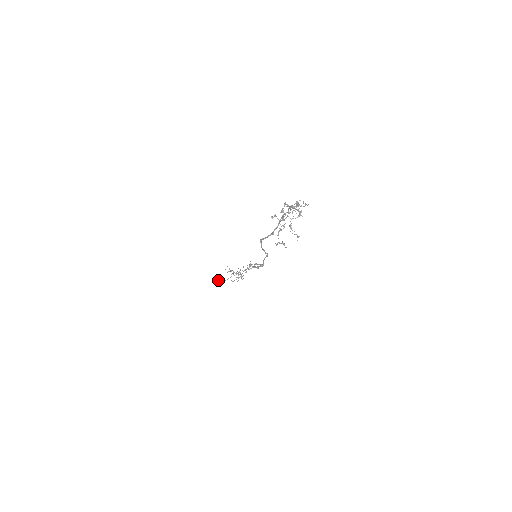
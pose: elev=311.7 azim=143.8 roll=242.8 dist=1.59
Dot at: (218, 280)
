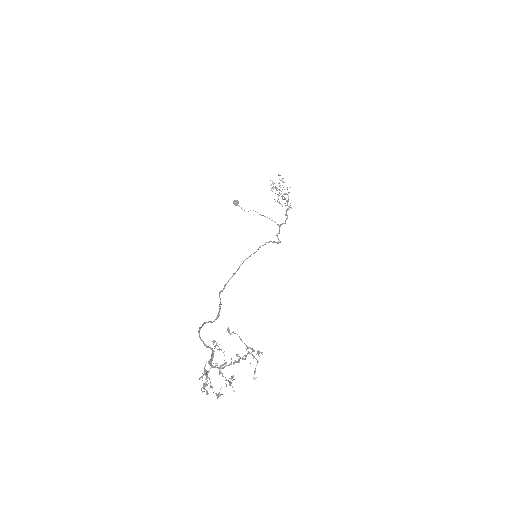
Dot at: (235, 202)
